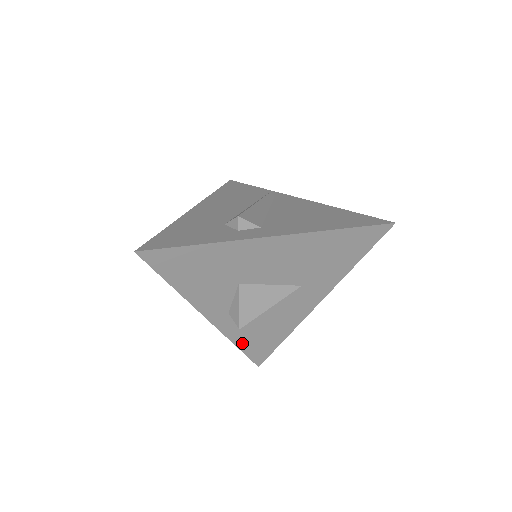
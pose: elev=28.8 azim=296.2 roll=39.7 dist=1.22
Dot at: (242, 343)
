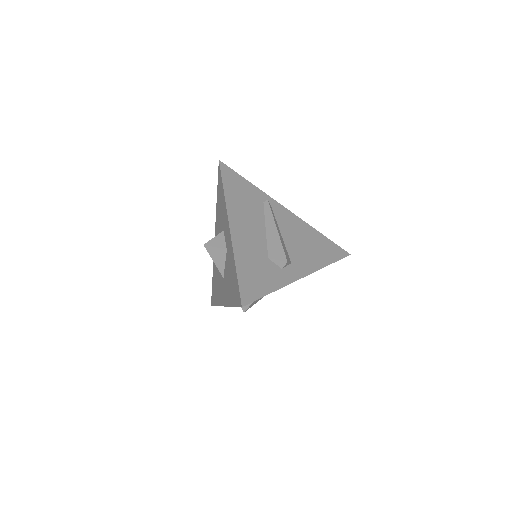
Dot at: occluded
